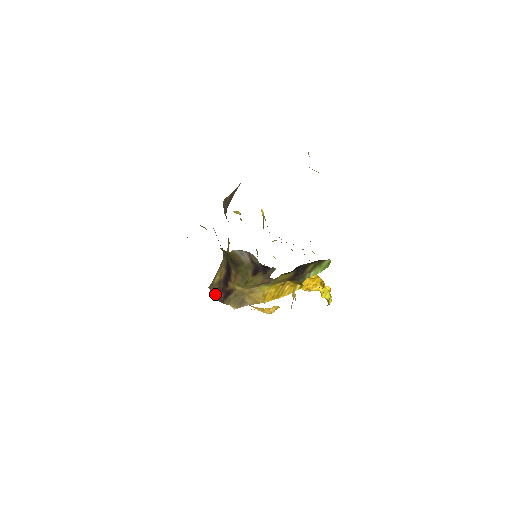
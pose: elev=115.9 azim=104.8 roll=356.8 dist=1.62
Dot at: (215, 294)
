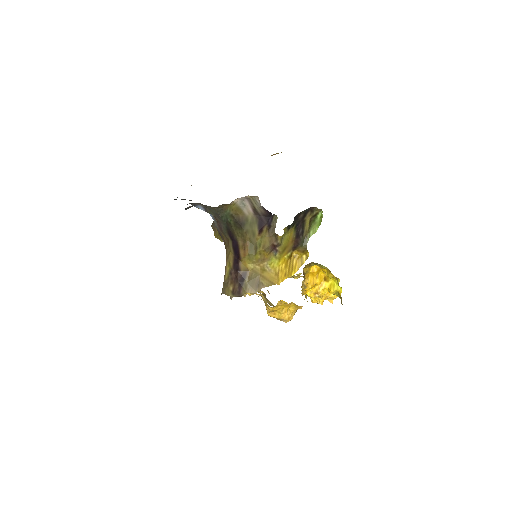
Dot at: (229, 291)
